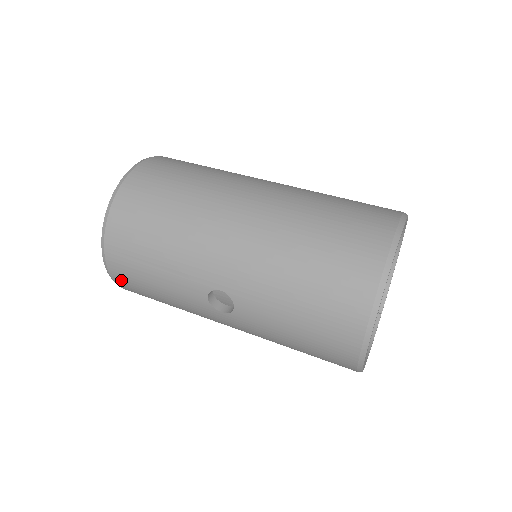
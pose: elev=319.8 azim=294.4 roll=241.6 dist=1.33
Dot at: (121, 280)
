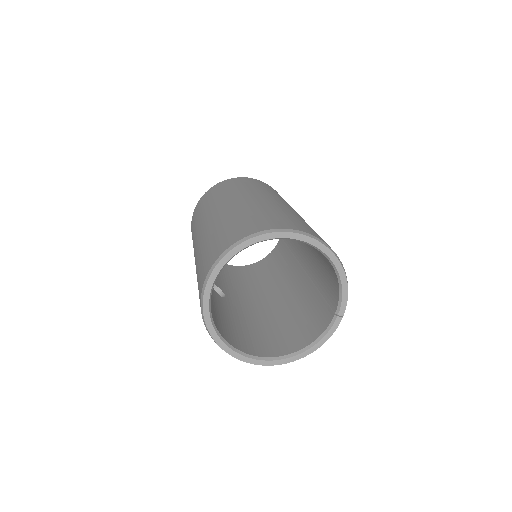
Dot at: occluded
